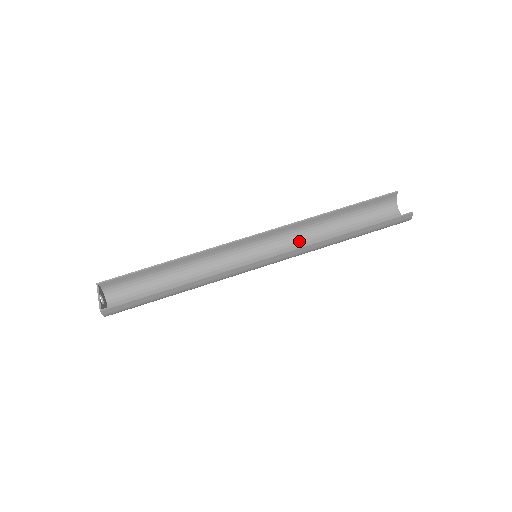
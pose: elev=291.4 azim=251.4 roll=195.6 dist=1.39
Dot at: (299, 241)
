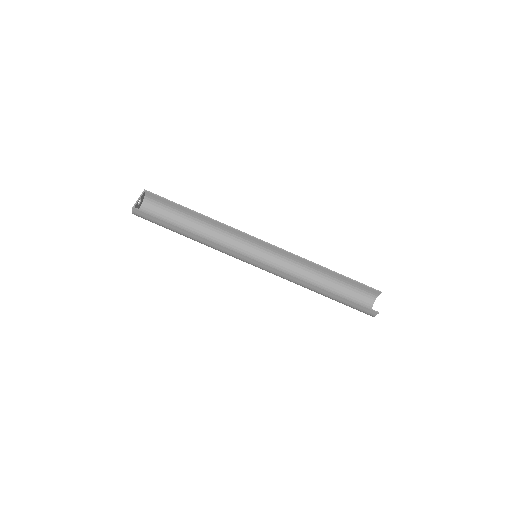
Dot at: (291, 270)
